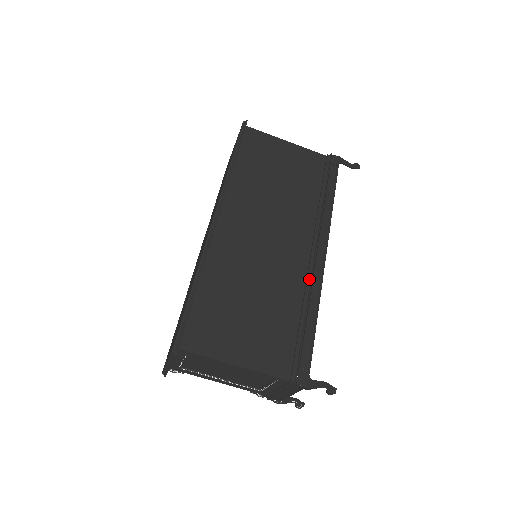
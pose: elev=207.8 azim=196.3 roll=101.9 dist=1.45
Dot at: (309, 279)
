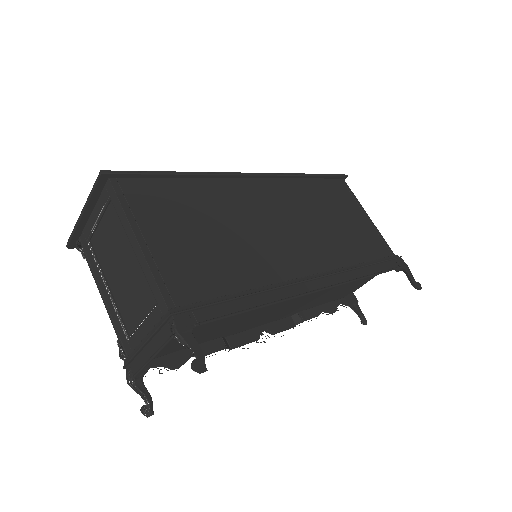
Dot at: (287, 283)
